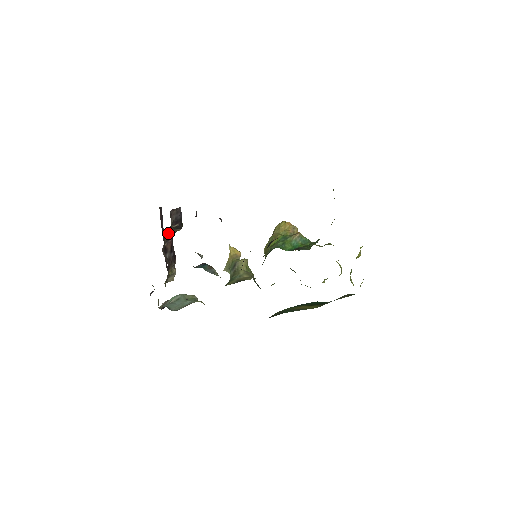
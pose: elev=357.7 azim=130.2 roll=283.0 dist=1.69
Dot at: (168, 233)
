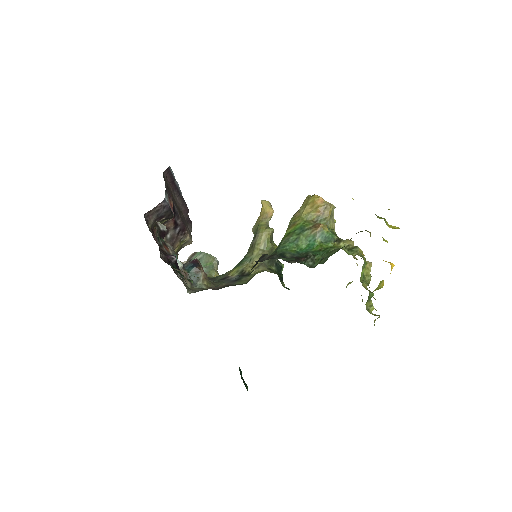
Dot at: occluded
